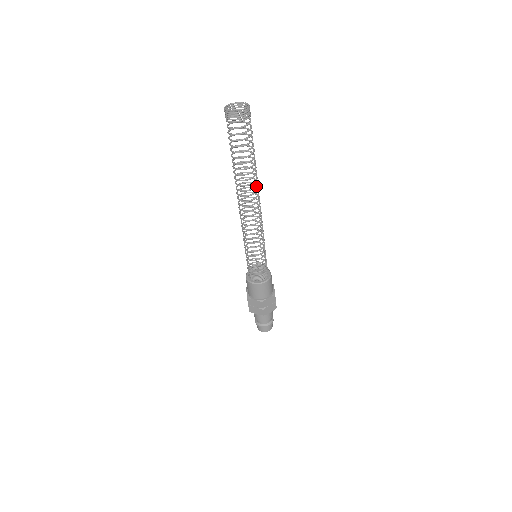
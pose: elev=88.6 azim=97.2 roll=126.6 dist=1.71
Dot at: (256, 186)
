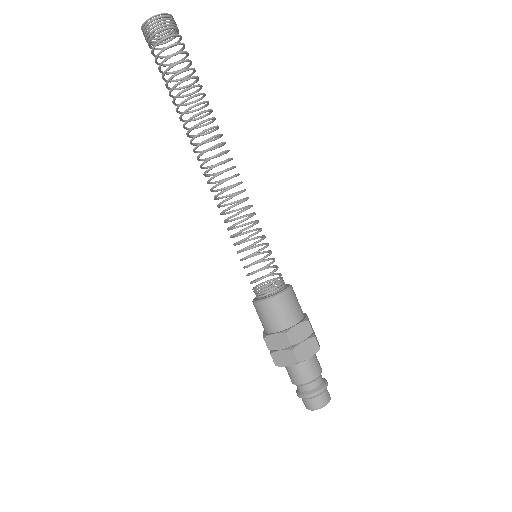
Dot at: (214, 126)
